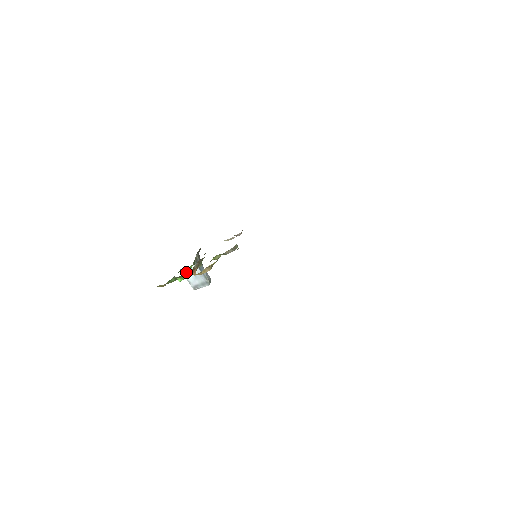
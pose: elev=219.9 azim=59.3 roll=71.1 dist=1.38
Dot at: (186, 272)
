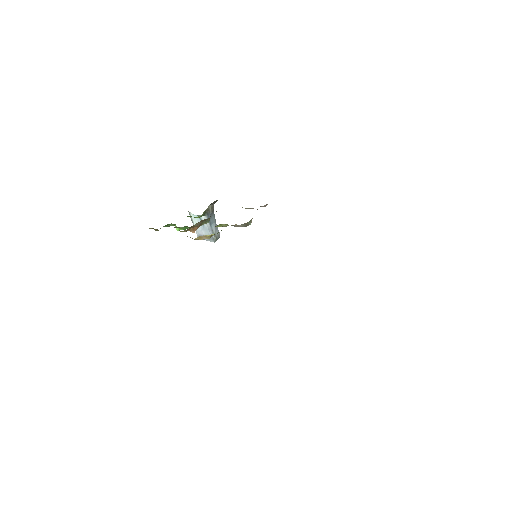
Dot at: (194, 218)
